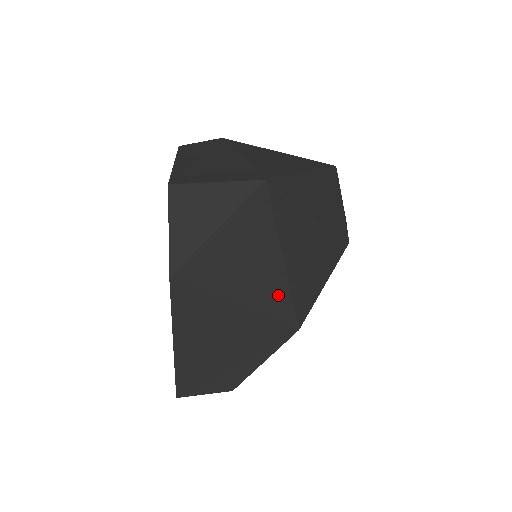
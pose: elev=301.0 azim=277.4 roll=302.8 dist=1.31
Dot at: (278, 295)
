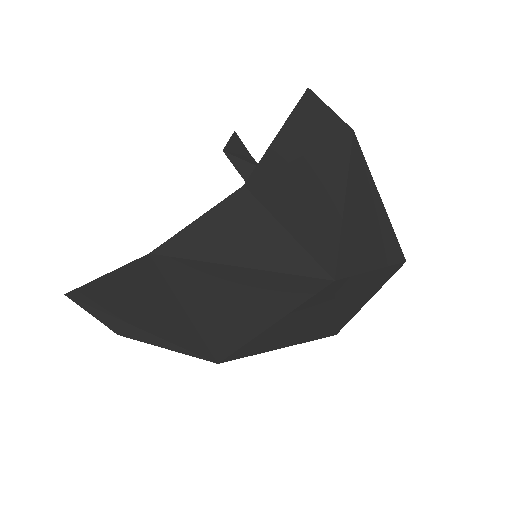
Dot at: (231, 338)
